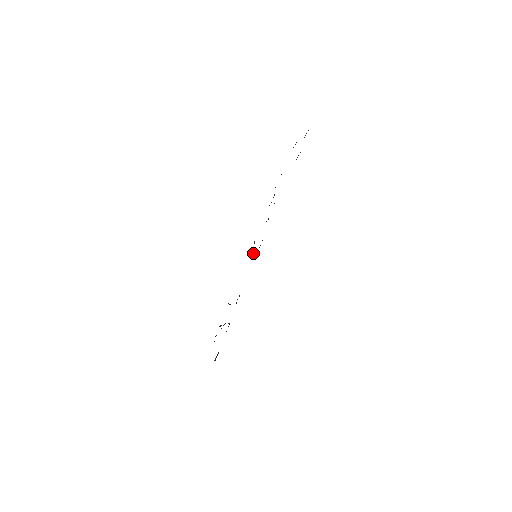
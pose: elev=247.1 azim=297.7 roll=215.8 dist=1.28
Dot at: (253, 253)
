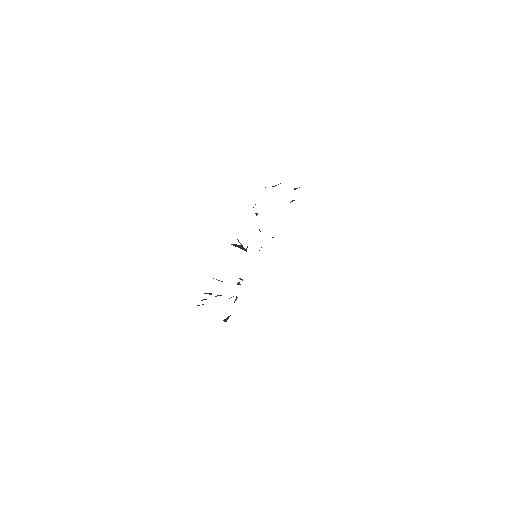
Dot at: (246, 251)
